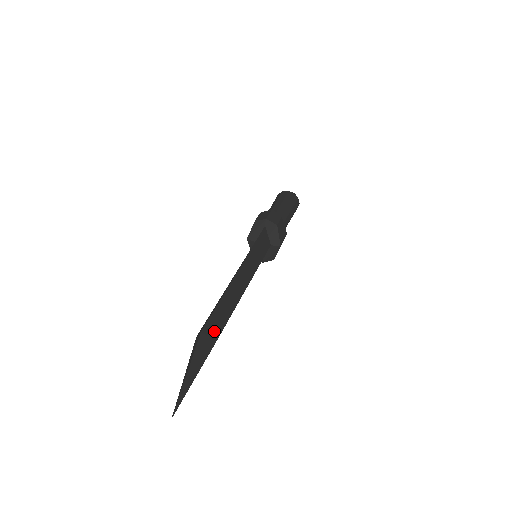
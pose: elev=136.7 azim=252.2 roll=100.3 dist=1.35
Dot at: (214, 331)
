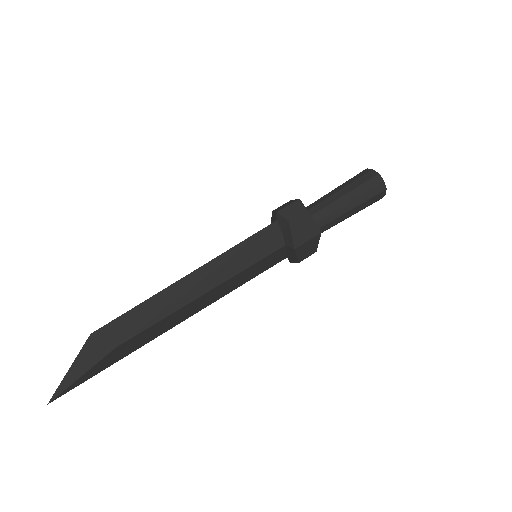
Dot at: (116, 336)
